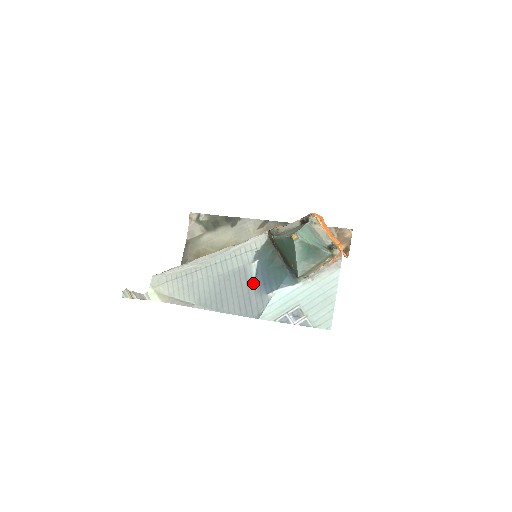
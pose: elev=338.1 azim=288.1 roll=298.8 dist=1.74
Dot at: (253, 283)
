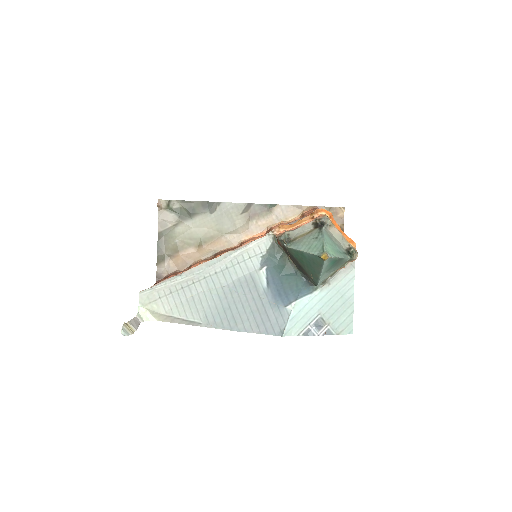
Dot at: (266, 295)
